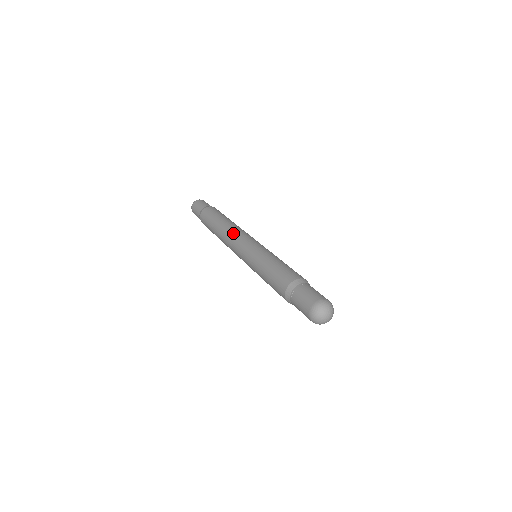
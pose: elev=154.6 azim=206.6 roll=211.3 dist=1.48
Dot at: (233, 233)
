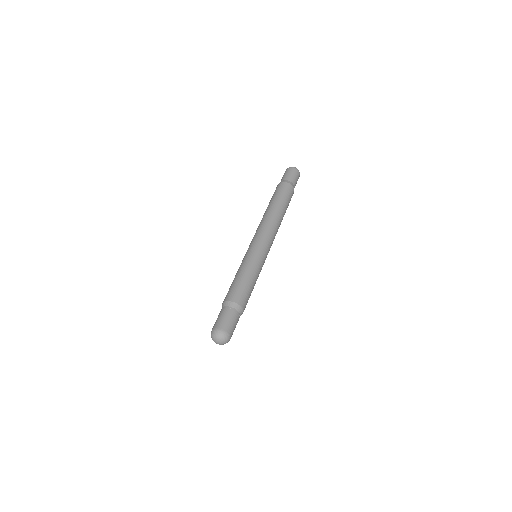
Dot at: (257, 228)
